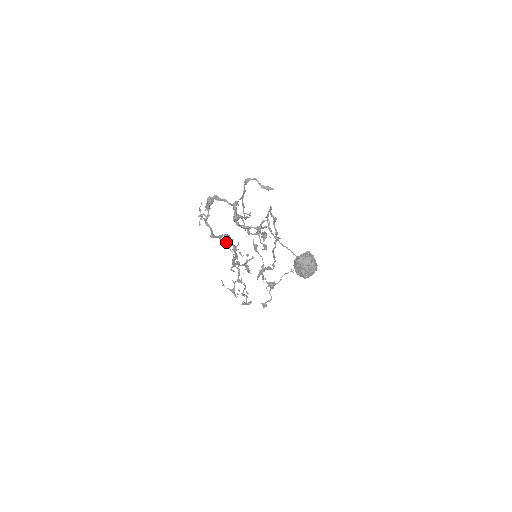
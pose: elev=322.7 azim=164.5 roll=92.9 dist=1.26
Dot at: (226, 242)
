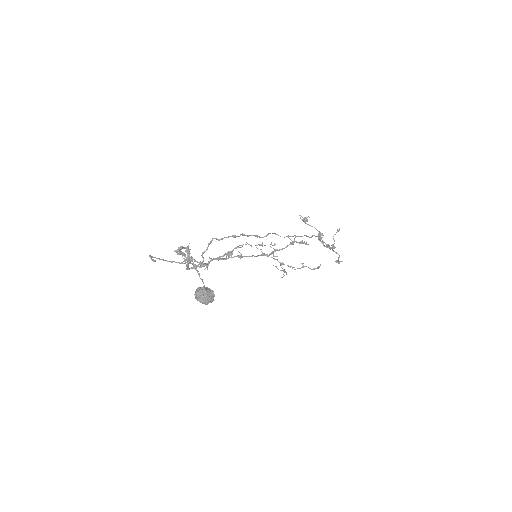
Dot at: occluded
